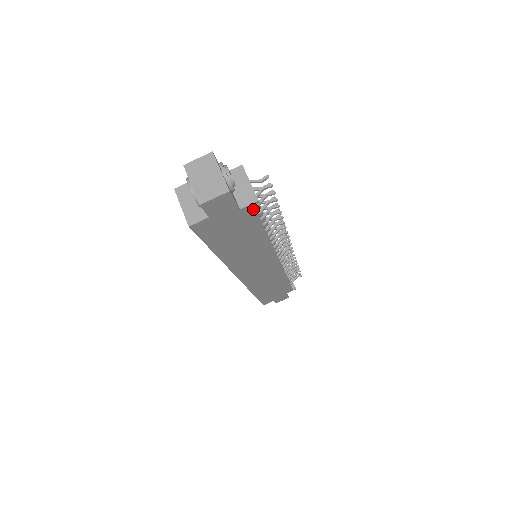
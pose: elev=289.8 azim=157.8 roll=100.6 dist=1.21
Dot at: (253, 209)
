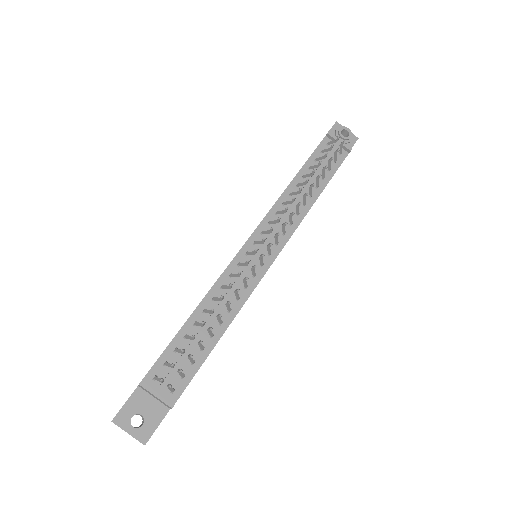
Dot at: (178, 398)
